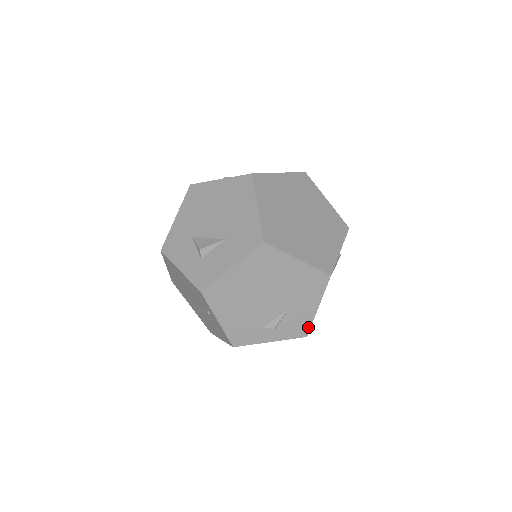
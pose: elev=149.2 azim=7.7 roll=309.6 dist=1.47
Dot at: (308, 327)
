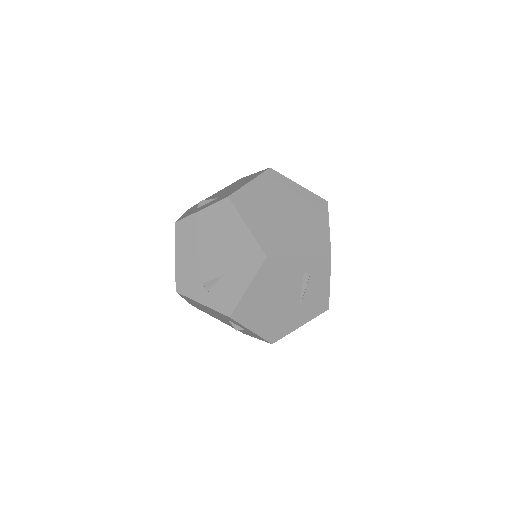
Dot at: (234, 306)
